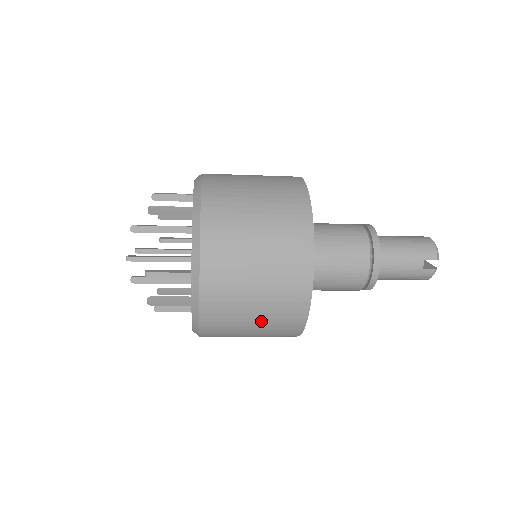
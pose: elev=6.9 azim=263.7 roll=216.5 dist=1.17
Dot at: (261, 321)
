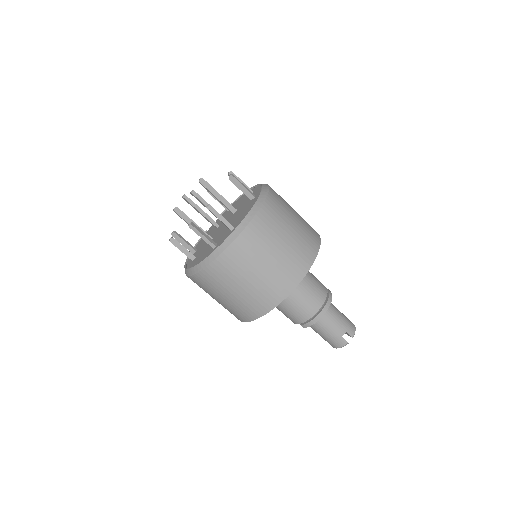
Dot at: (249, 287)
